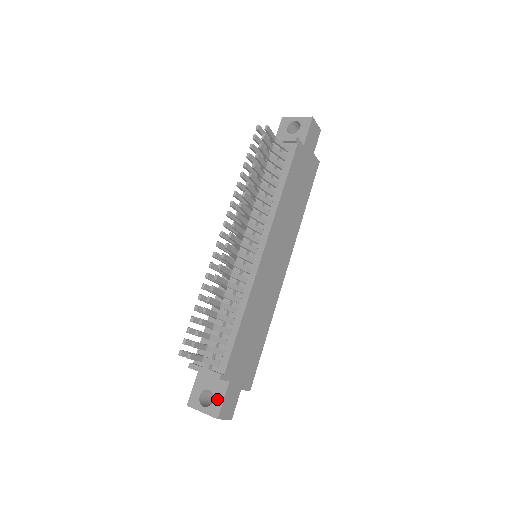
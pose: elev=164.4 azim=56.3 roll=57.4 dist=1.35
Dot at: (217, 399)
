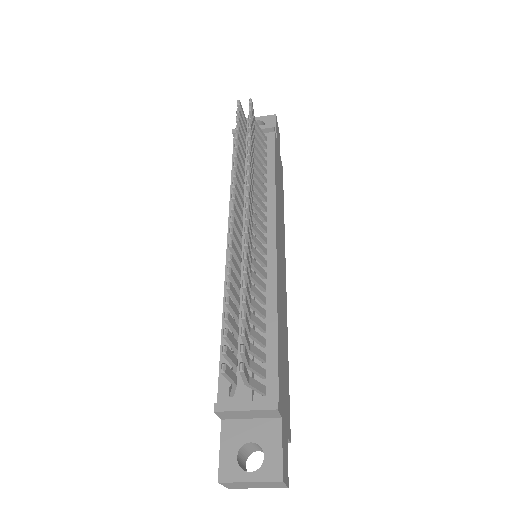
Dot at: (270, 451)
